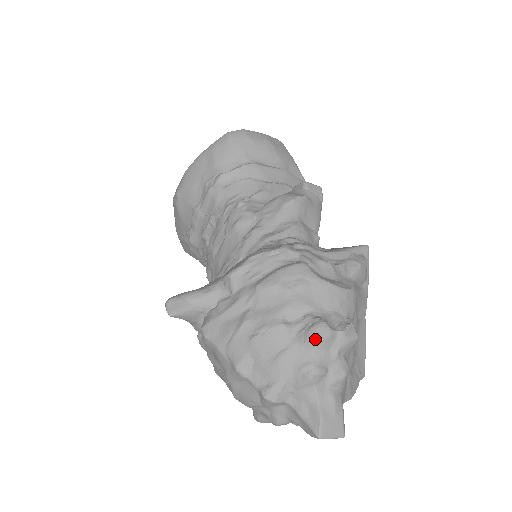
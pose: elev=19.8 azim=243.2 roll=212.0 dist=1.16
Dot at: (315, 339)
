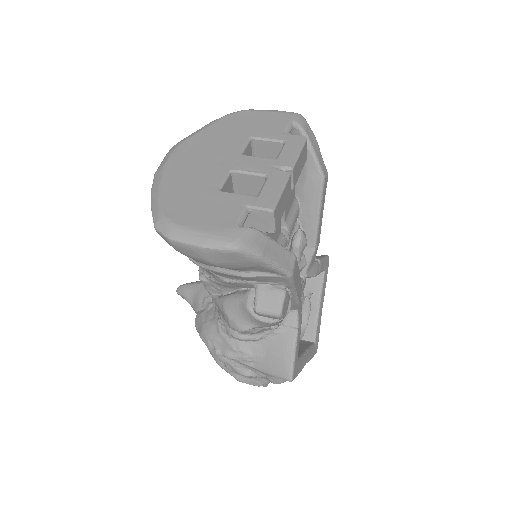
Dot at: occluded
